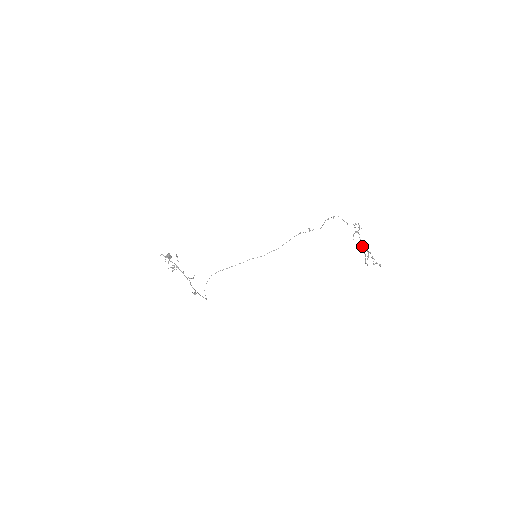
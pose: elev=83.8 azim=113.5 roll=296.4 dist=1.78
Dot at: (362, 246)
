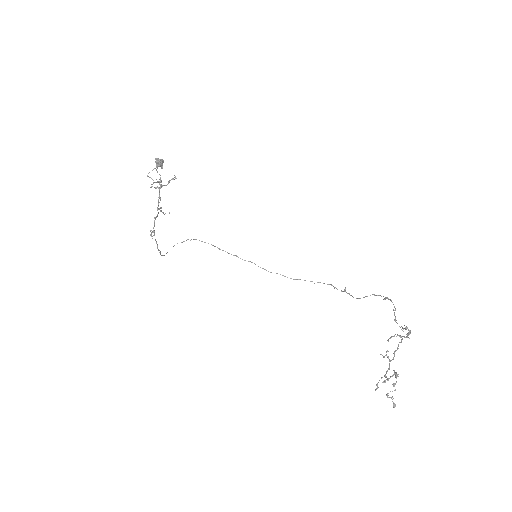
Dot at: (392, 359)
